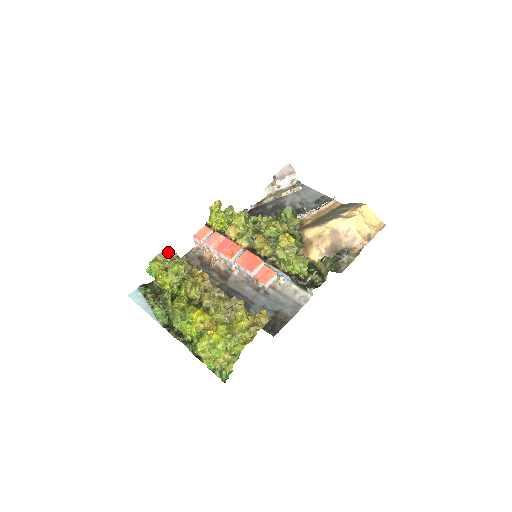
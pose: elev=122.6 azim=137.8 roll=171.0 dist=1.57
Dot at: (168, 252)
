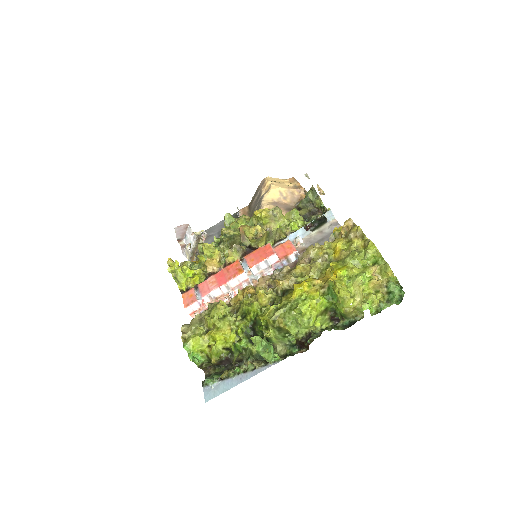
Dot at: (187, 325)
